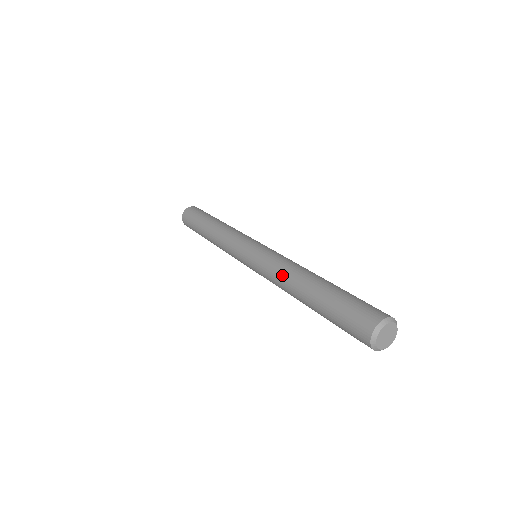
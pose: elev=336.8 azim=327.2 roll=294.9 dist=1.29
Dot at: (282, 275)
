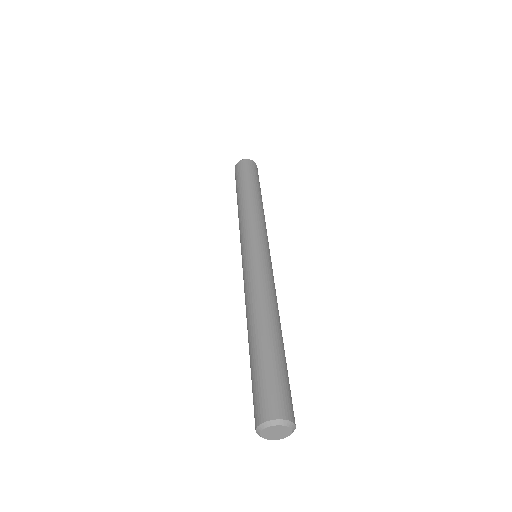
Dot at: (249, 300)
